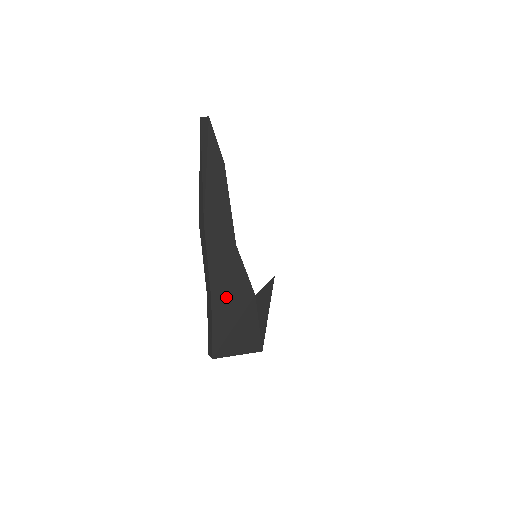
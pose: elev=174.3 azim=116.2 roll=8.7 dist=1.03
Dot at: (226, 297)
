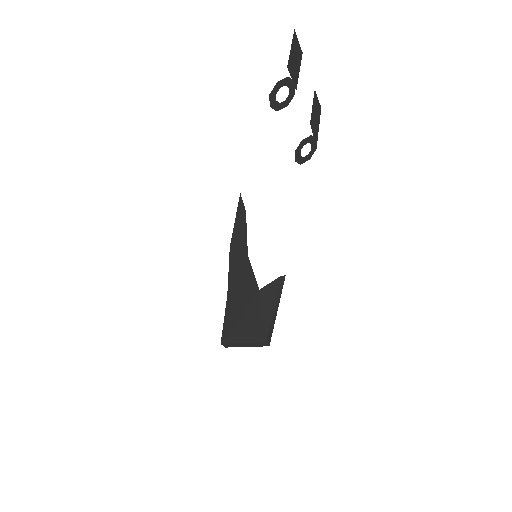
Dot at: (238, 293)
